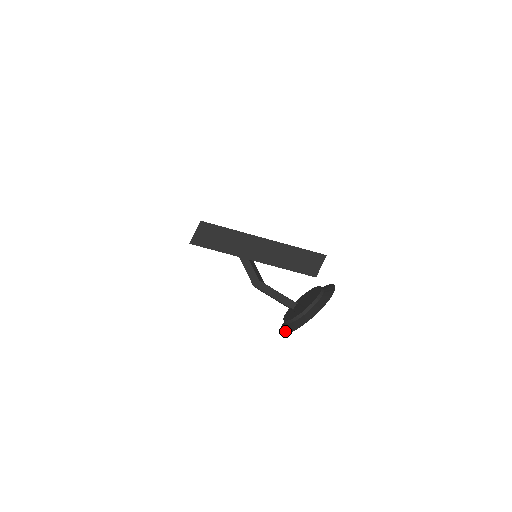
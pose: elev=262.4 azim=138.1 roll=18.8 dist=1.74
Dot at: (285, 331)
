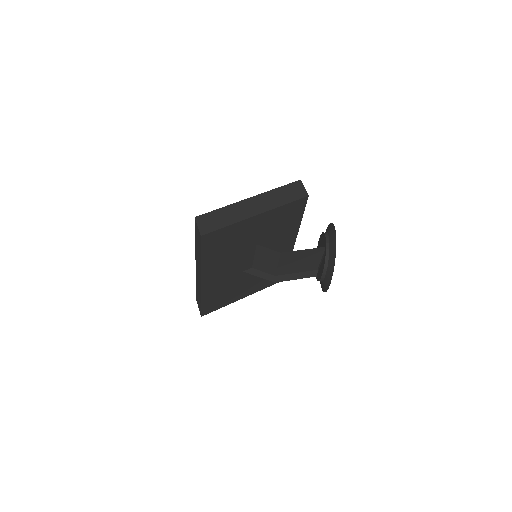
Dot at: (330, 278)
